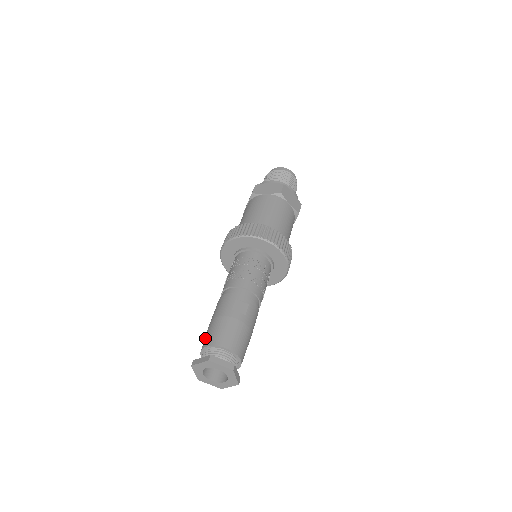
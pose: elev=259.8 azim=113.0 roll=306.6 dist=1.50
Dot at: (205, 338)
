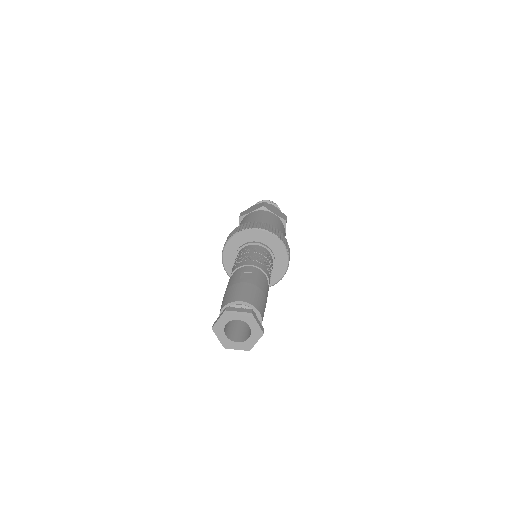
Dot at: occluded
